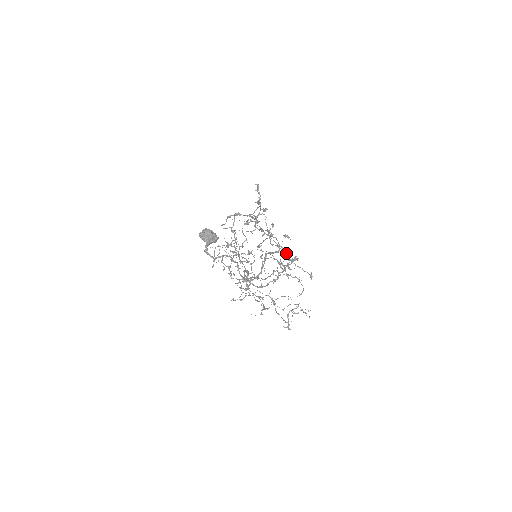
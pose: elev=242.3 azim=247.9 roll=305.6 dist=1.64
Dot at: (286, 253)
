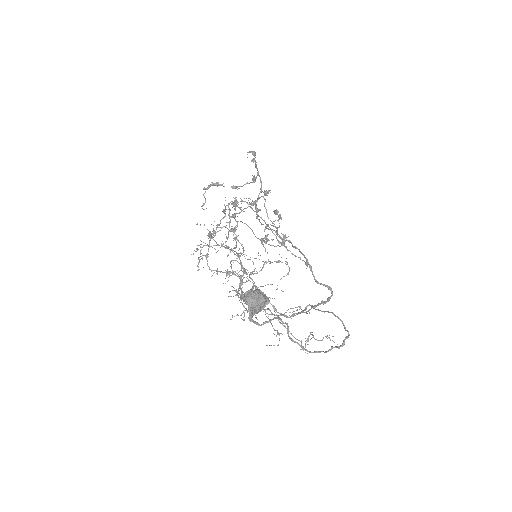
Dot at: (284, 242)
